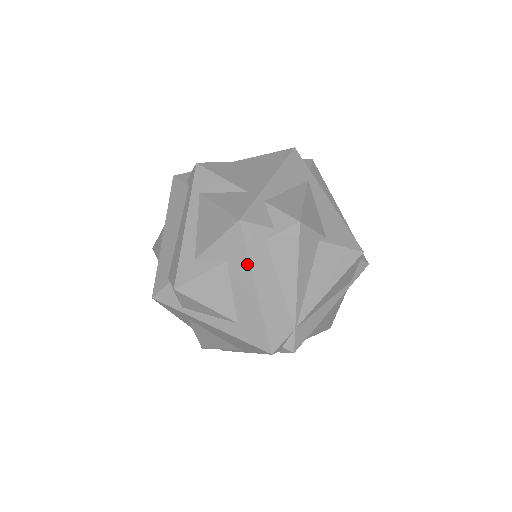
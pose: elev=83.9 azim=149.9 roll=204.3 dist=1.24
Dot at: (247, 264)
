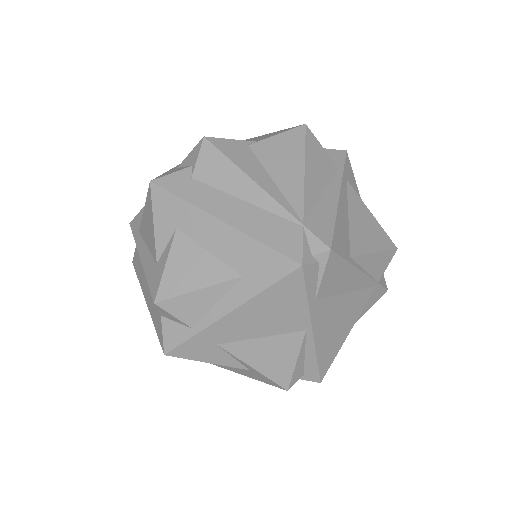
Dot at: (191, 208)
